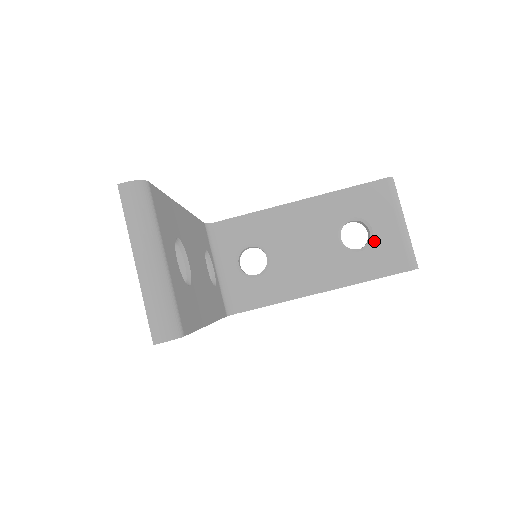
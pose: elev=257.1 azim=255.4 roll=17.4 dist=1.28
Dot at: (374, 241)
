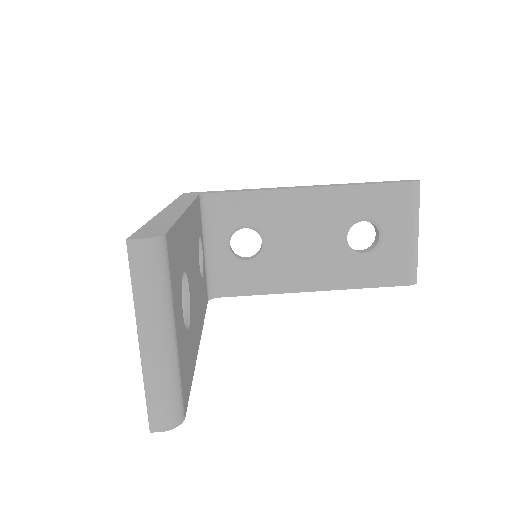
Dot at: (381, 248)
